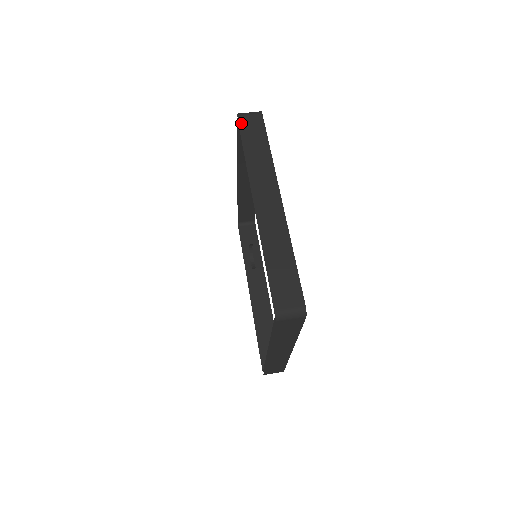
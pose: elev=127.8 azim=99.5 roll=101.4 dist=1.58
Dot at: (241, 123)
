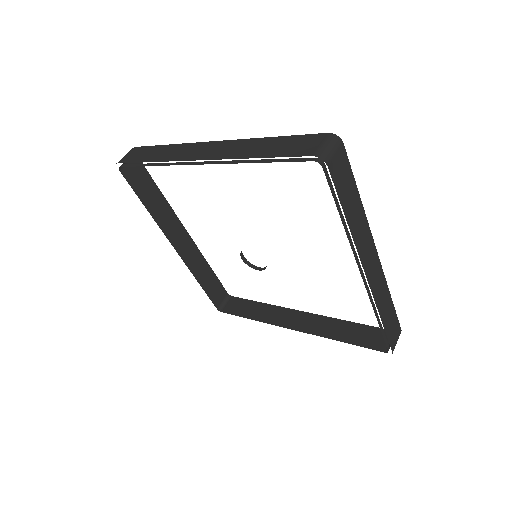
Dot at: (334, 177)
